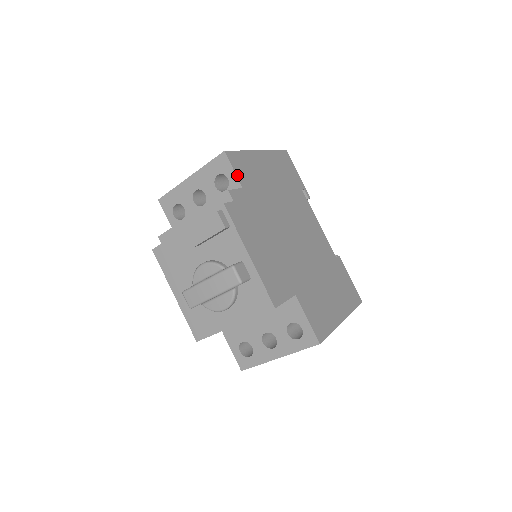
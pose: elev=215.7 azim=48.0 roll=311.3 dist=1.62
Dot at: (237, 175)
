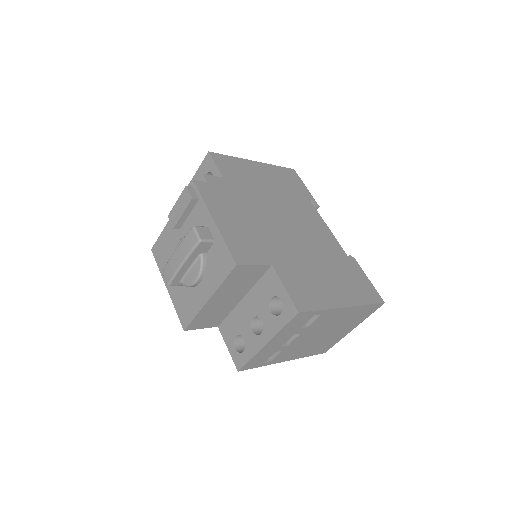
Dot at: (219, 168)
